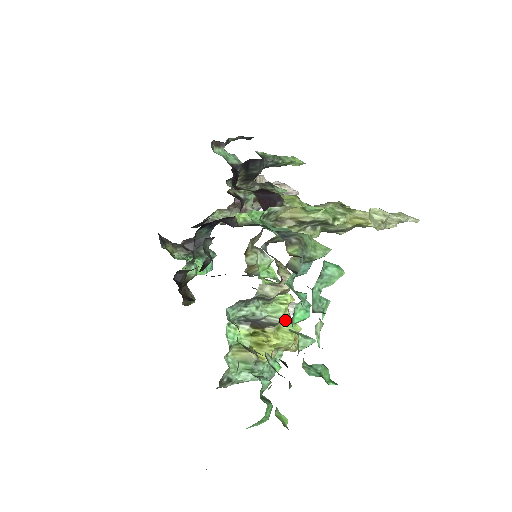
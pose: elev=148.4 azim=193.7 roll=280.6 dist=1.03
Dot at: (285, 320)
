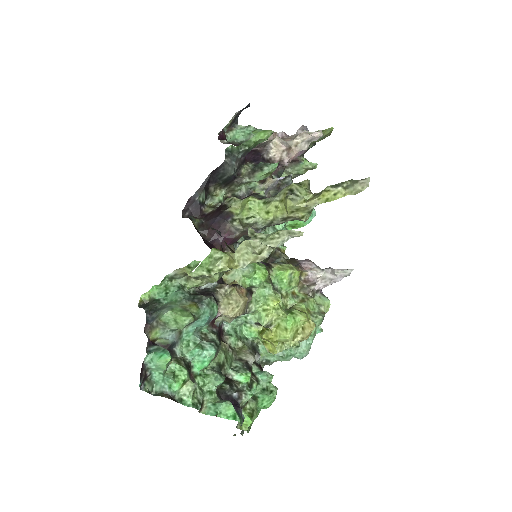
Dot at: (280, 318)
